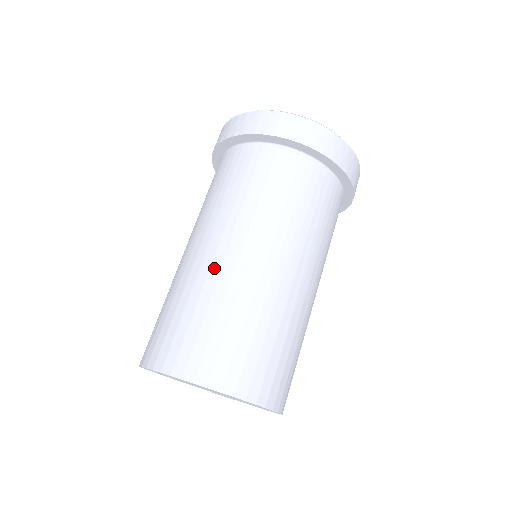
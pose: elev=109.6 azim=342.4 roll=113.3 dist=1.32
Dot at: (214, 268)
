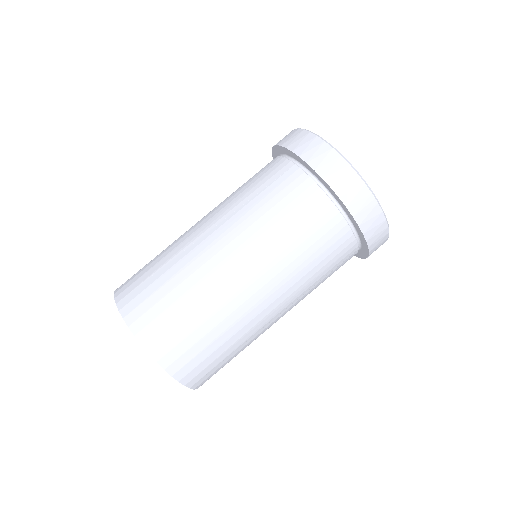
Dot at: (244, 307)
